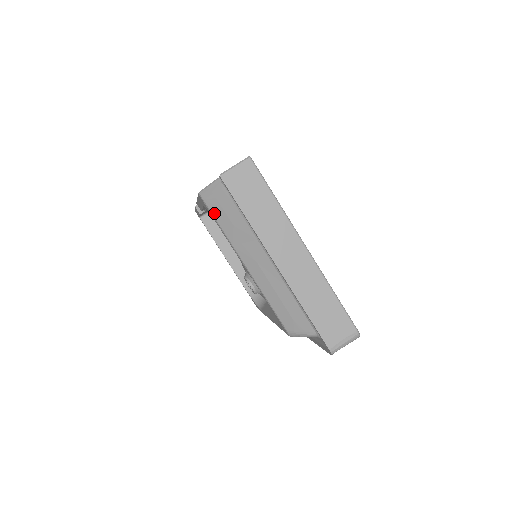
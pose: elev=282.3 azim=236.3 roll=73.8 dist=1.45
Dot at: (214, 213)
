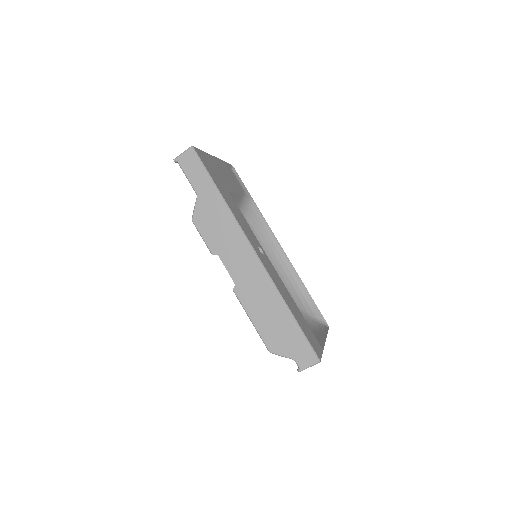
Dot at: occluded
